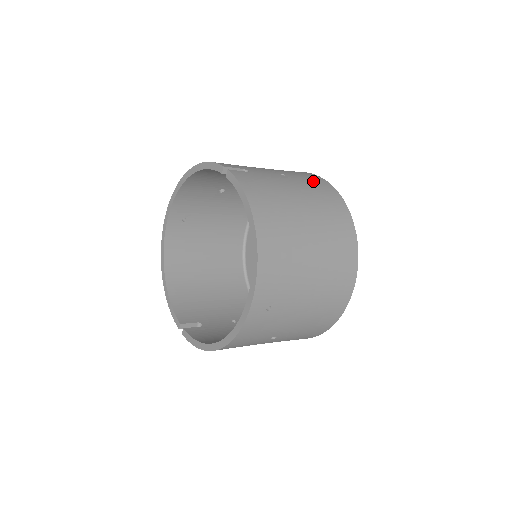
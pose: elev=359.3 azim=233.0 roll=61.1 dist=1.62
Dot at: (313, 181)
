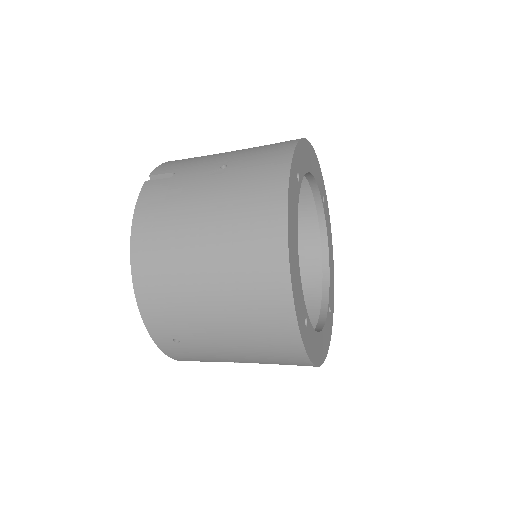
Dot at: (261, 168)
